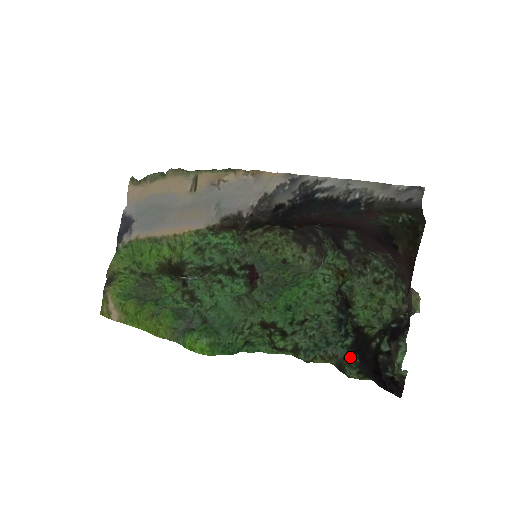
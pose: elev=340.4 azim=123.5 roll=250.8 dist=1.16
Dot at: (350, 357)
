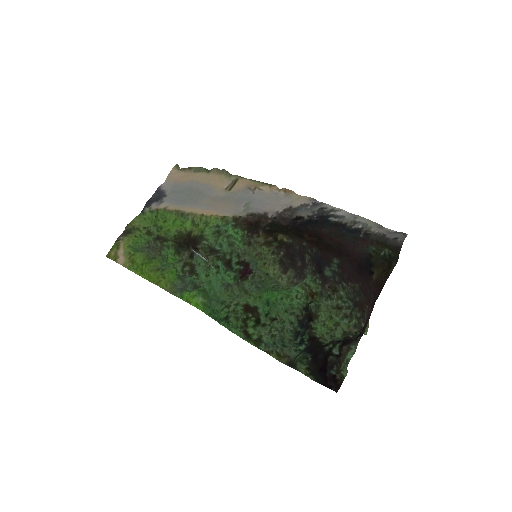
Dot at: (303, 356)
